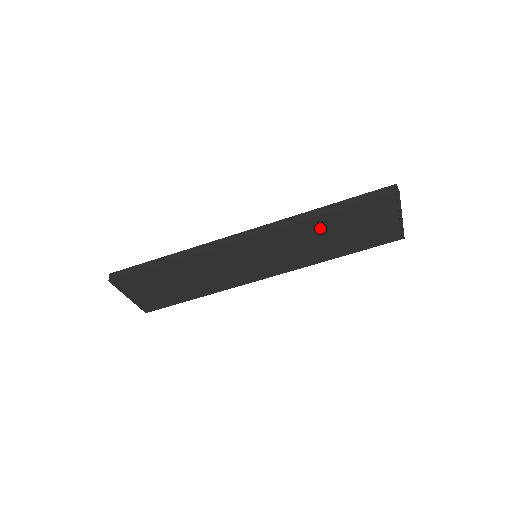
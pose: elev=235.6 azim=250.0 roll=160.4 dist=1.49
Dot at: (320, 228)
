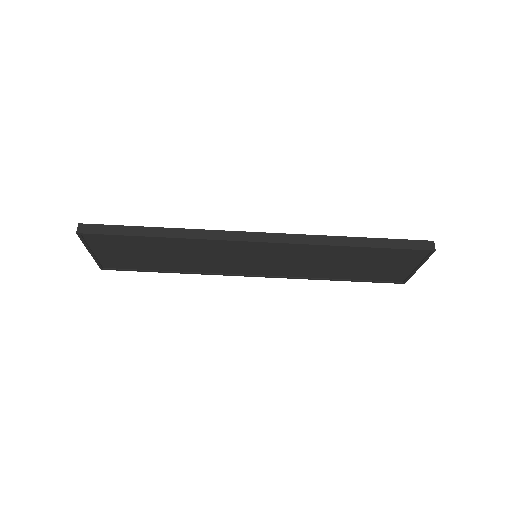
Dot at: (339, 255)
